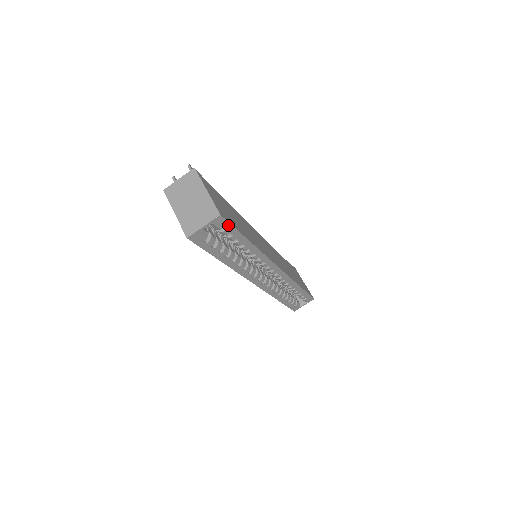
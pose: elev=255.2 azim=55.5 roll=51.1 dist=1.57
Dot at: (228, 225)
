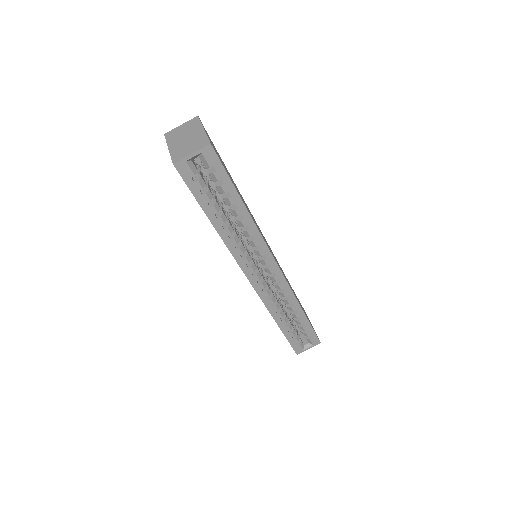
Dot at: (219, 164)
